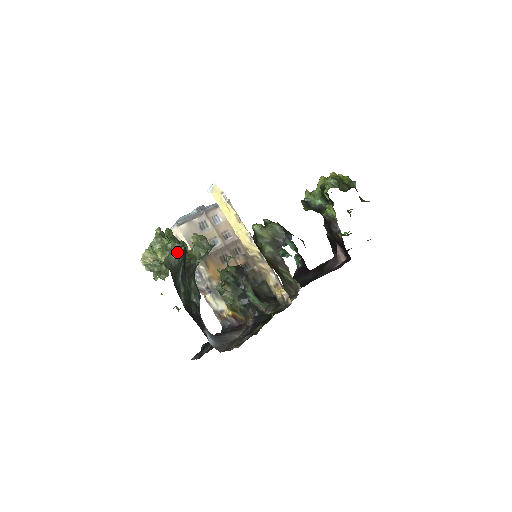
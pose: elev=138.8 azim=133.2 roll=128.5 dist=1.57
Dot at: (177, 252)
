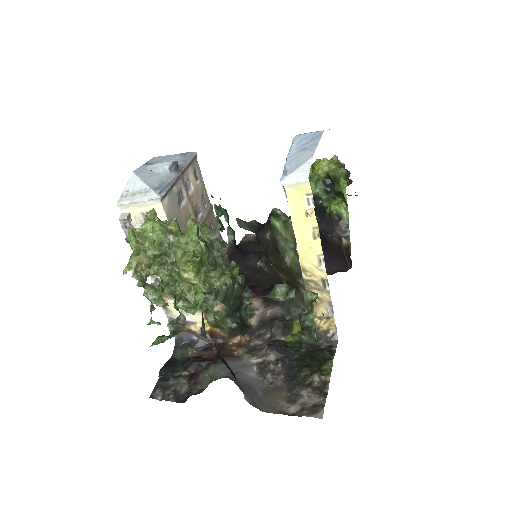
Dot at: (232, 276)
